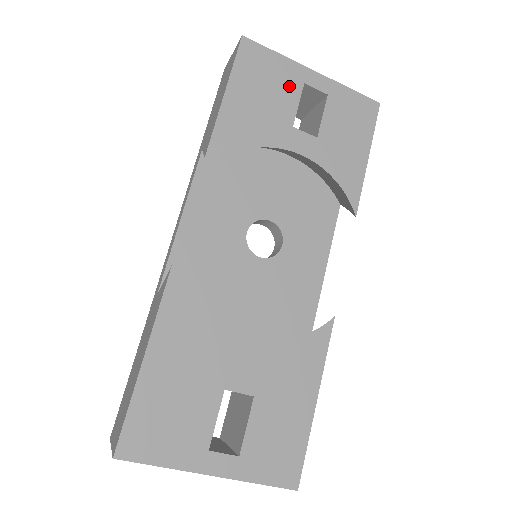
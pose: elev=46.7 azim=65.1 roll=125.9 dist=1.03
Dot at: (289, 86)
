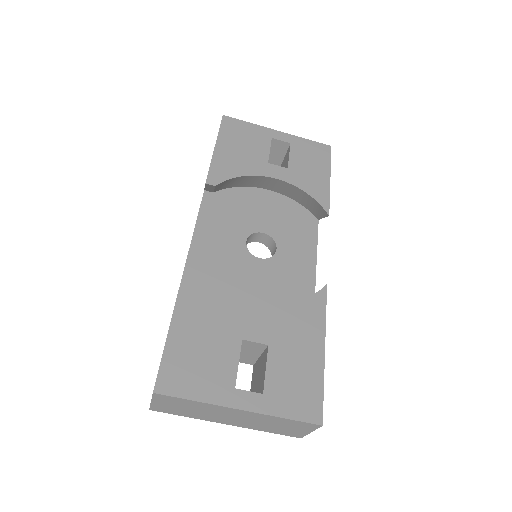
Dot at: (261, 140)
